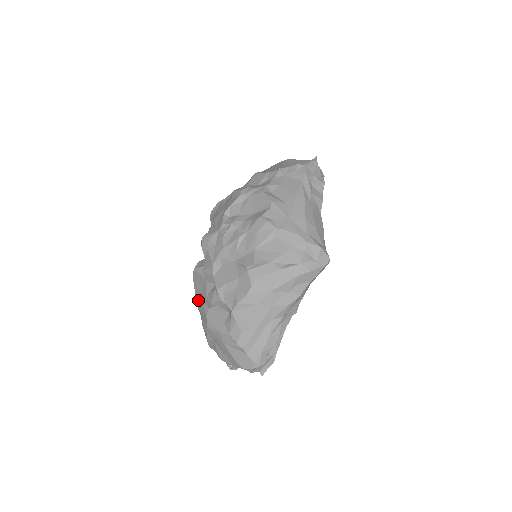
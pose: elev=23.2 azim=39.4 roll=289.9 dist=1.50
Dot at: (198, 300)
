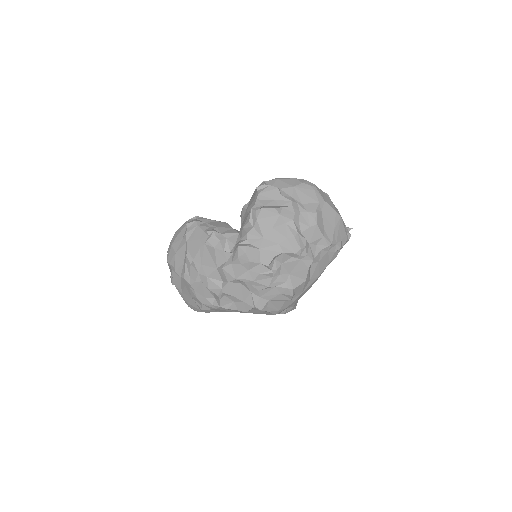
Dot at: (196, 263)
